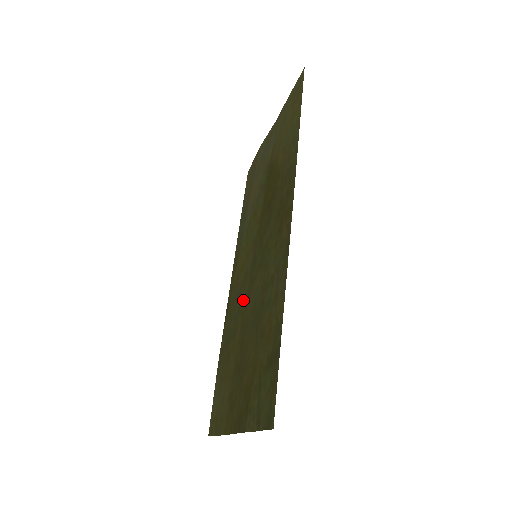
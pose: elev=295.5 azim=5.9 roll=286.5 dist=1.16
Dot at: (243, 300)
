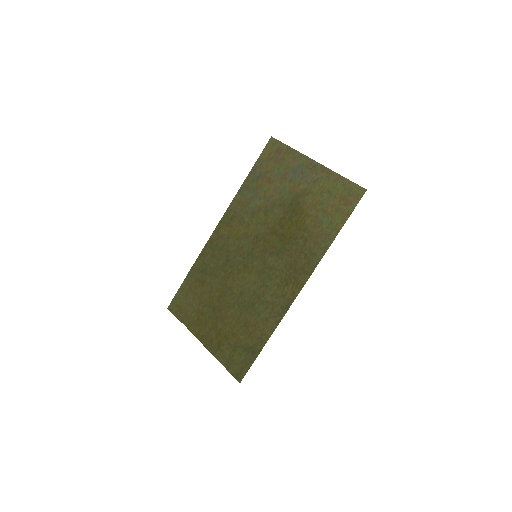
Dot at: (231, 266)
